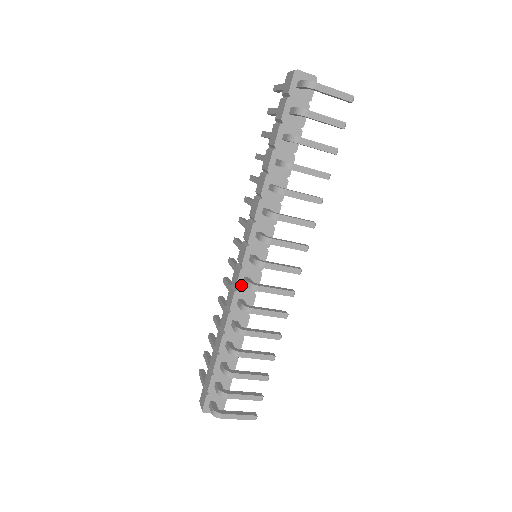
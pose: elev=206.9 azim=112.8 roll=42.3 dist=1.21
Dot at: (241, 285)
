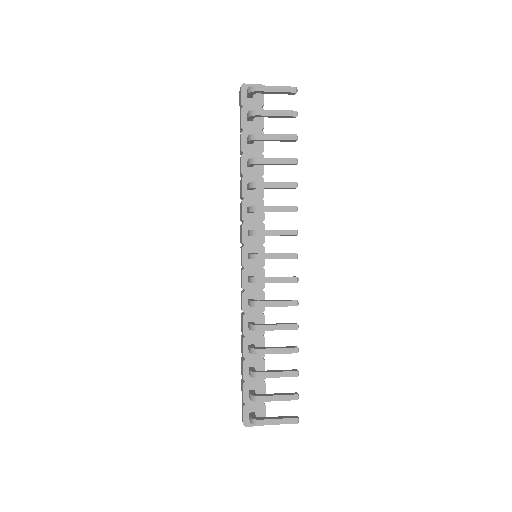
Dot at: (247, 285)
